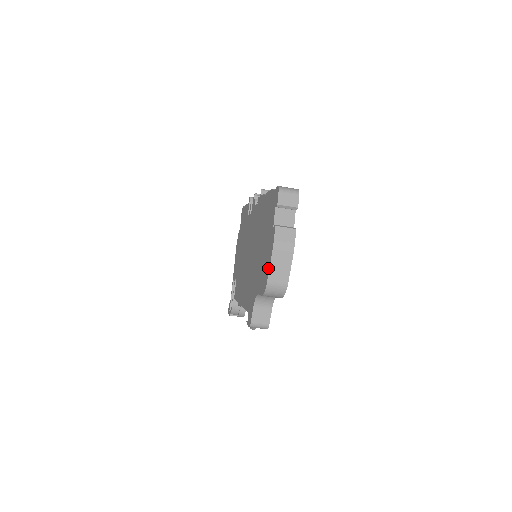
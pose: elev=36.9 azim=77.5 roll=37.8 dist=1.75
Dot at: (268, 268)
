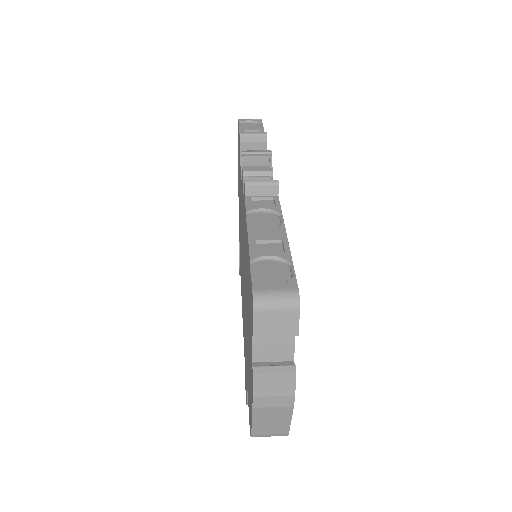
Dot at: occluded
